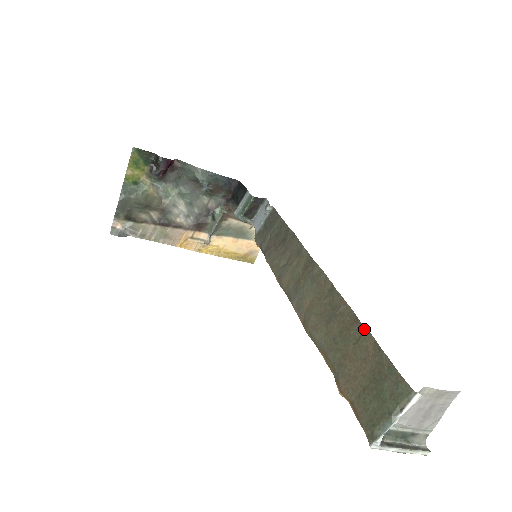
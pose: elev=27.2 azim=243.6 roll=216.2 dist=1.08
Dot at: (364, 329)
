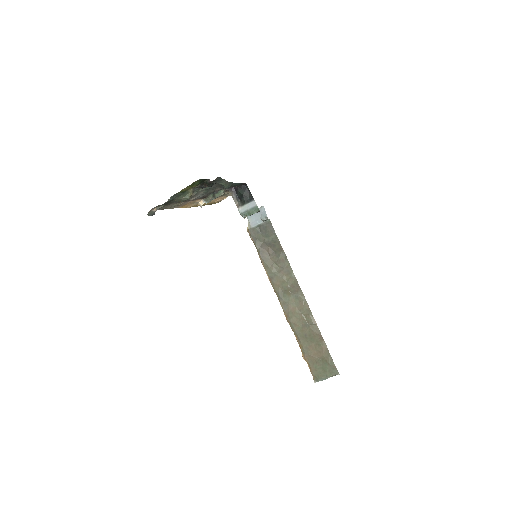
Dot at: (323, 340)
